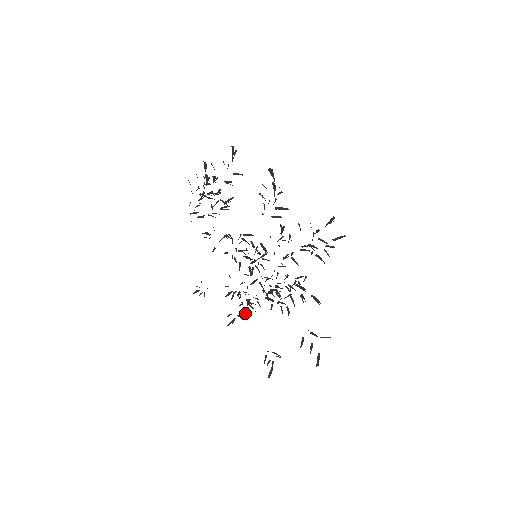
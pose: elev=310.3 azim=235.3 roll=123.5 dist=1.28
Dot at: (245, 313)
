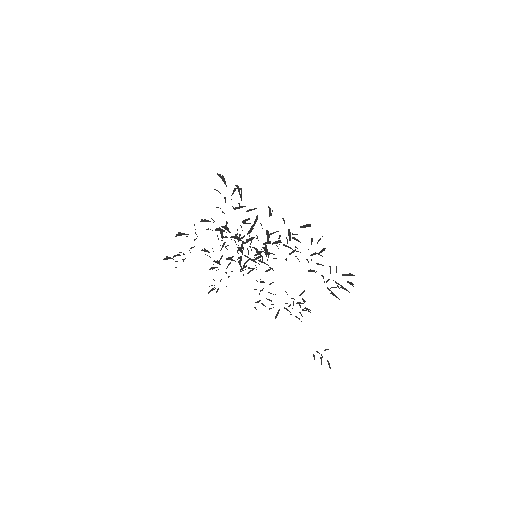
Dot at: occluded
